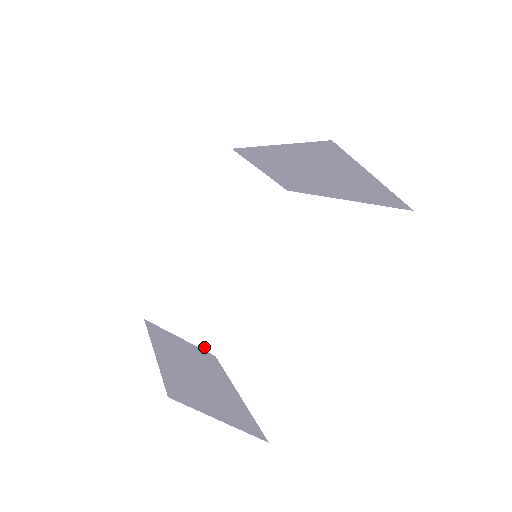
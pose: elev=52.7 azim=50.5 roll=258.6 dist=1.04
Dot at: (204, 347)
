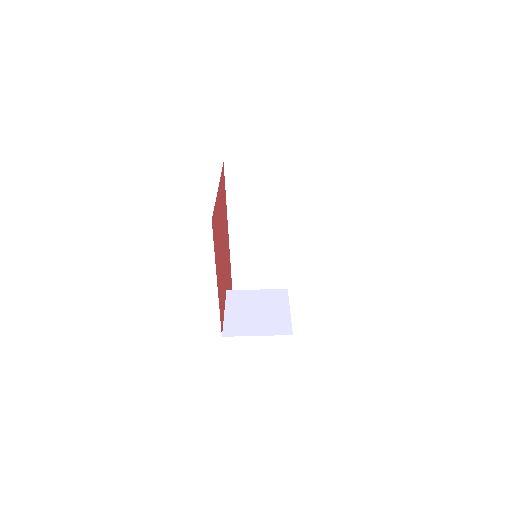
Dot at: (279, 334)
